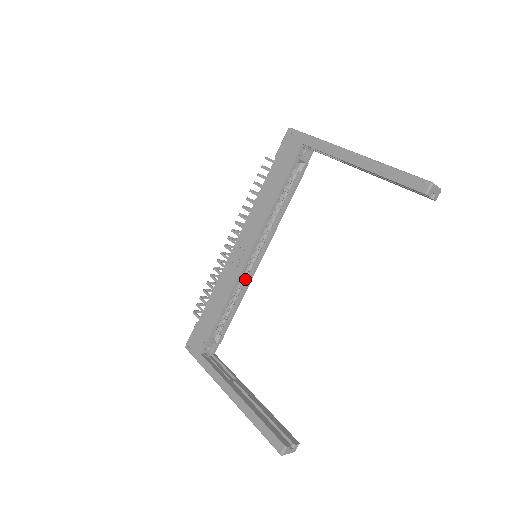
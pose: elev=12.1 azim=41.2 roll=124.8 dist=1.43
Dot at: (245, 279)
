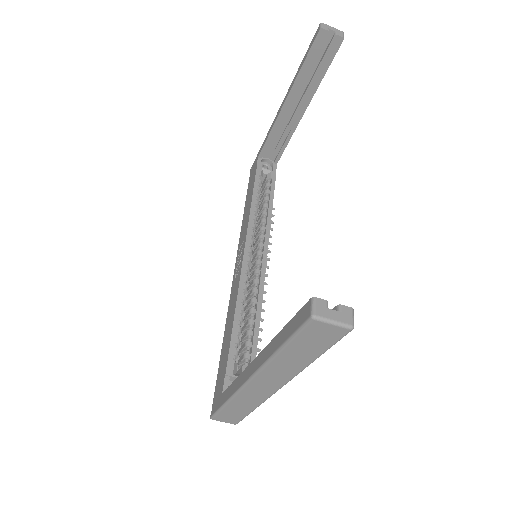
Dot at: (255, 287)
